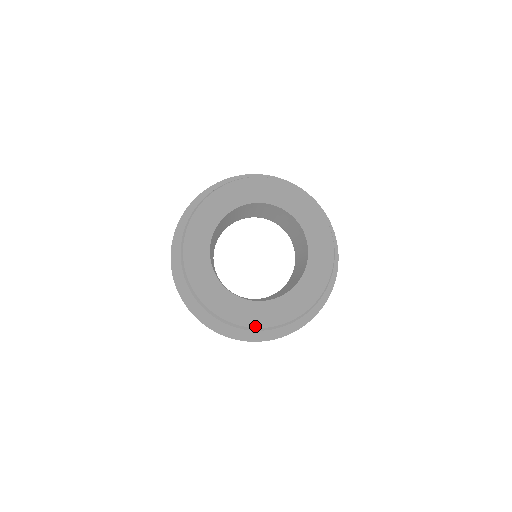
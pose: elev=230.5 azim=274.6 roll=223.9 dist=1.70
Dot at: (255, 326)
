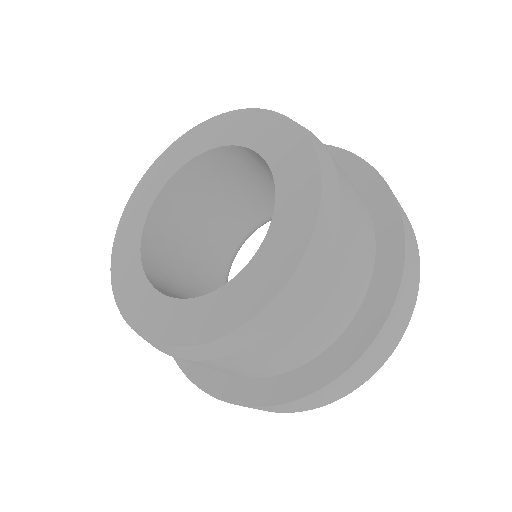
Dot at: (273, 295)
